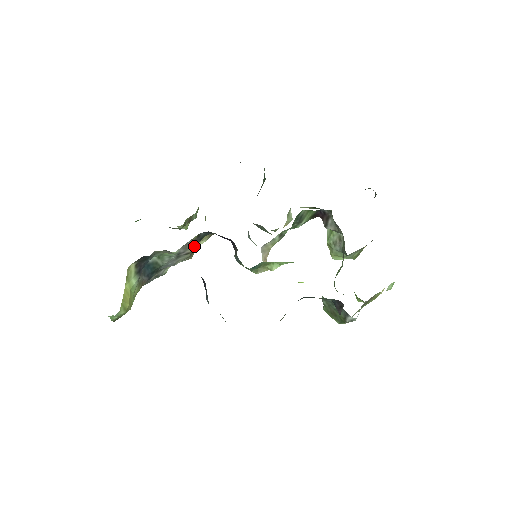
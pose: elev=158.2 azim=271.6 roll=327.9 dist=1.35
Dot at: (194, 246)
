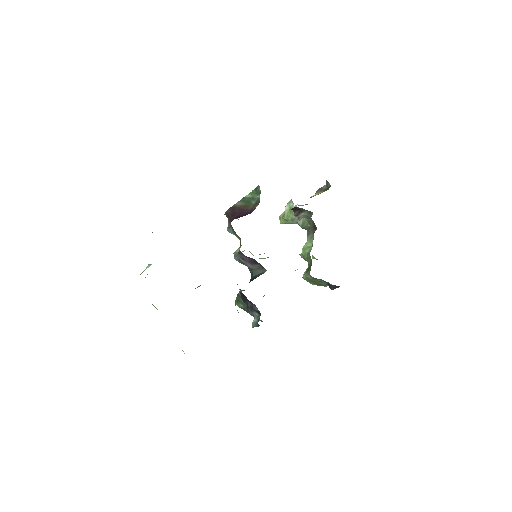
Dot at: occluded
